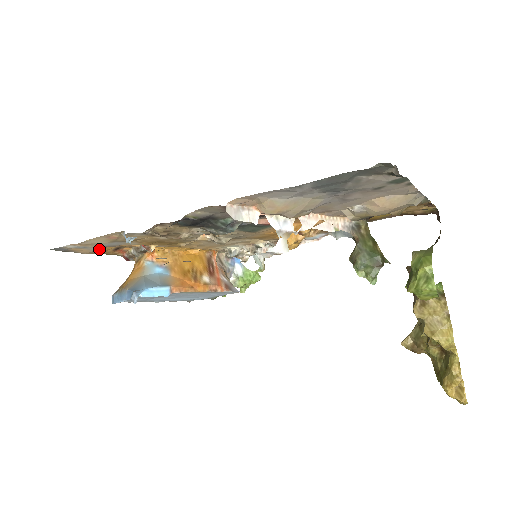
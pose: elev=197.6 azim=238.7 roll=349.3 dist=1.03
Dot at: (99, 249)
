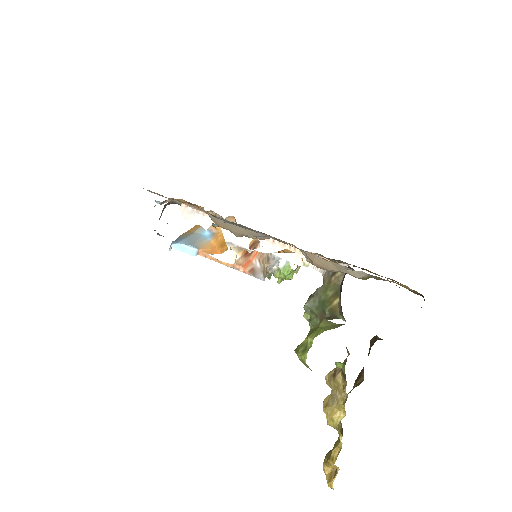
Dot at: occluded
